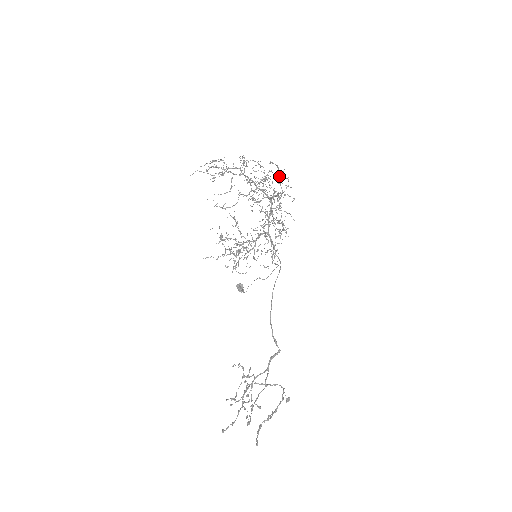
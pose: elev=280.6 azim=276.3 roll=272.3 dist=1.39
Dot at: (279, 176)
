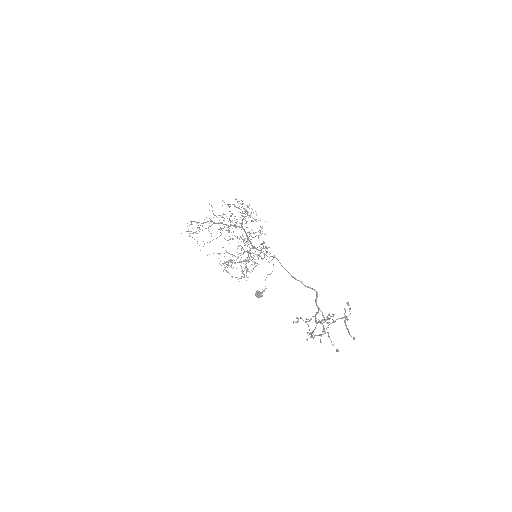
Dot at: (238, 207)
